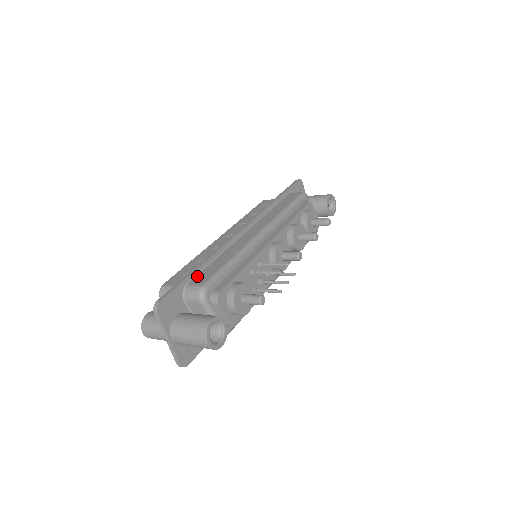
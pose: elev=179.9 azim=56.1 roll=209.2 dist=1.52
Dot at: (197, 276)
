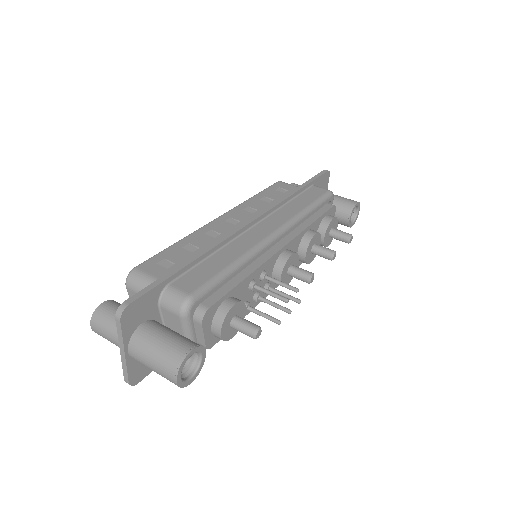
Dot at: (184, 275)
